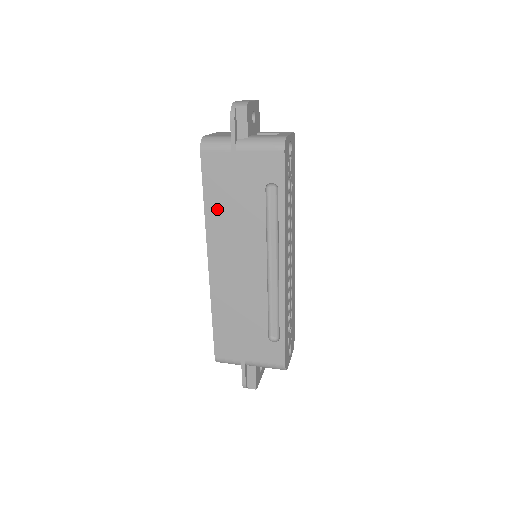
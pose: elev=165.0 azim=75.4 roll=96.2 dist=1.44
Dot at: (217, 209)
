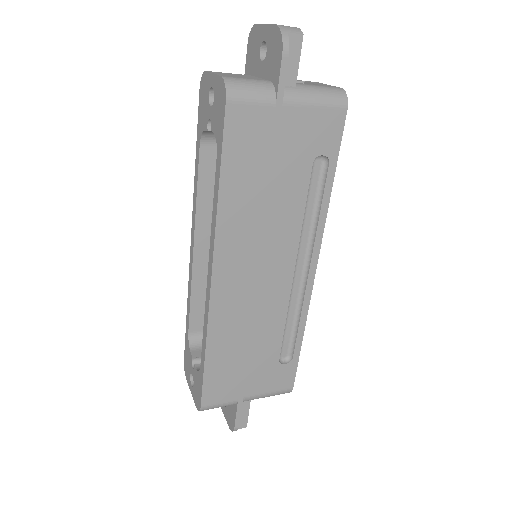
Dot at: (239, 196)
